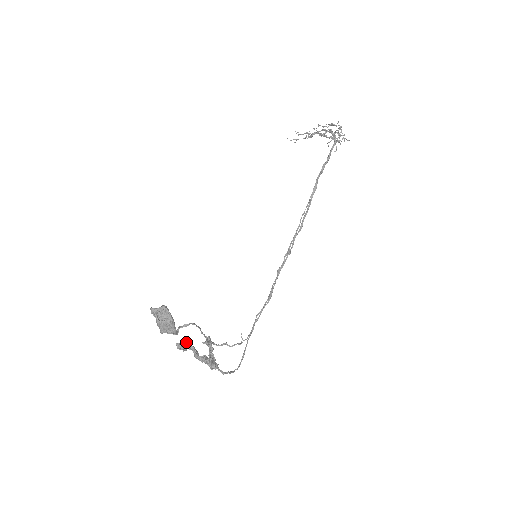
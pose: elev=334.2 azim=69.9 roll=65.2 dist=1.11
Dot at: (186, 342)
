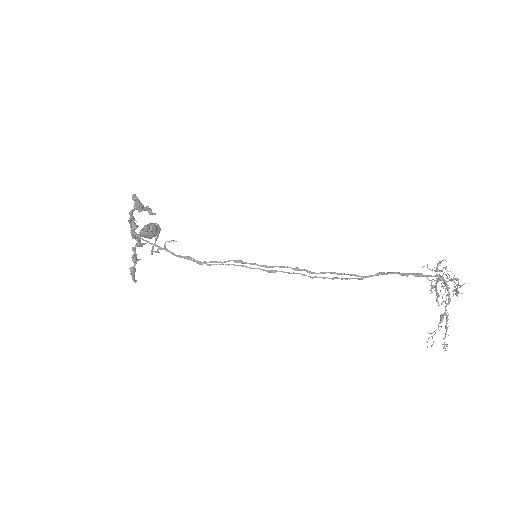
Dot at: (141, 243)
